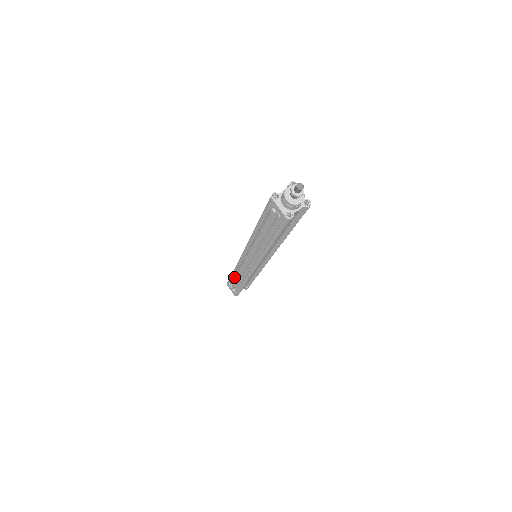
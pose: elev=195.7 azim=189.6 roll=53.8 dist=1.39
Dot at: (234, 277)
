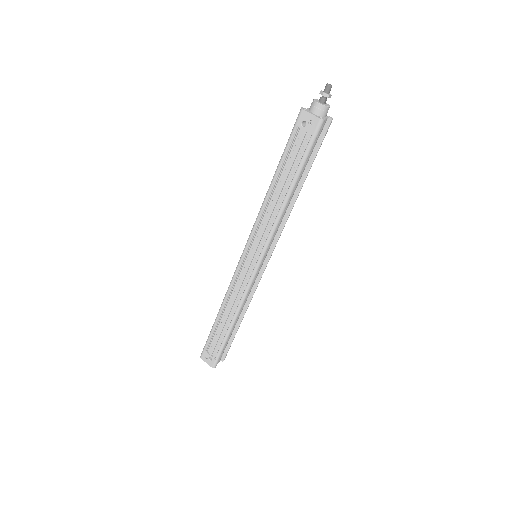
Dot at: (217, 325)
